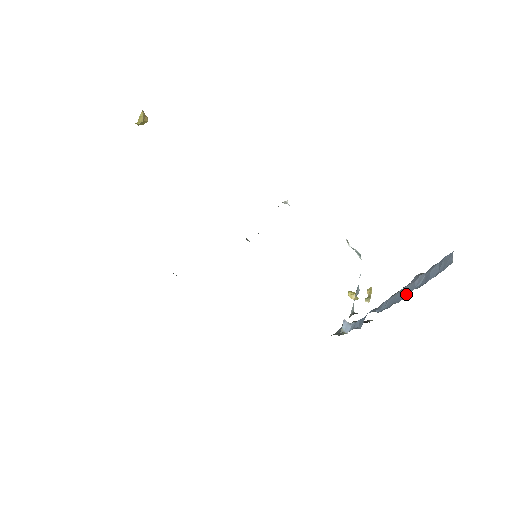
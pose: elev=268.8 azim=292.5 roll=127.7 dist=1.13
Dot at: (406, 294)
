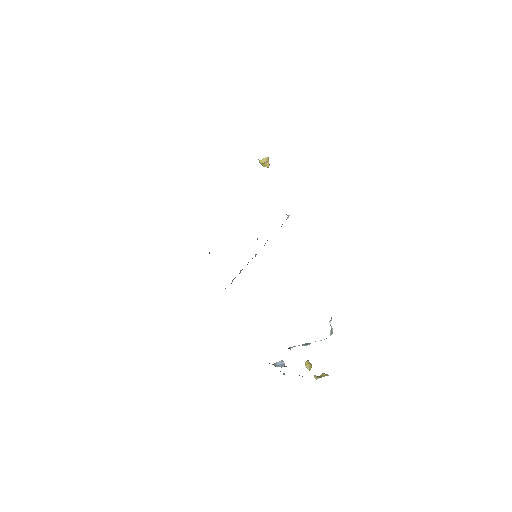
Dot at: occluded
